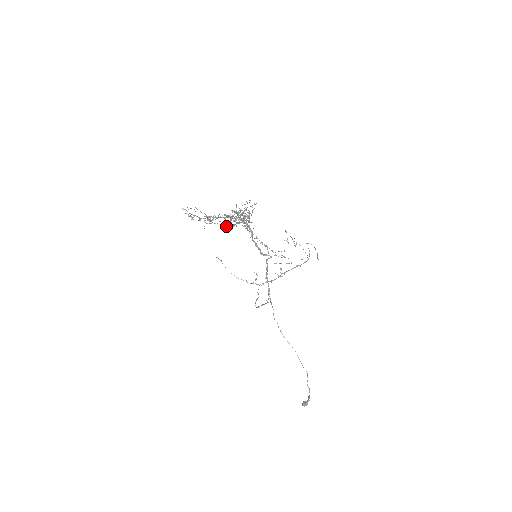
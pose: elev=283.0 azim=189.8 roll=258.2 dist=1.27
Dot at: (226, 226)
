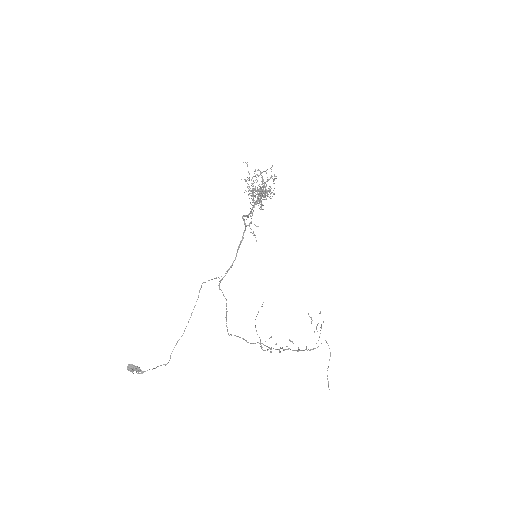
Dot at: (253, 197)
